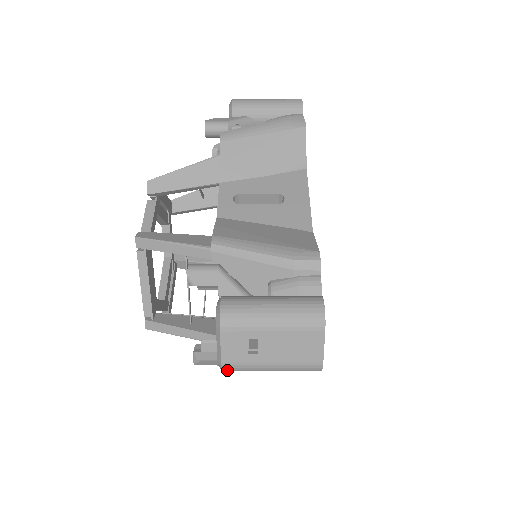
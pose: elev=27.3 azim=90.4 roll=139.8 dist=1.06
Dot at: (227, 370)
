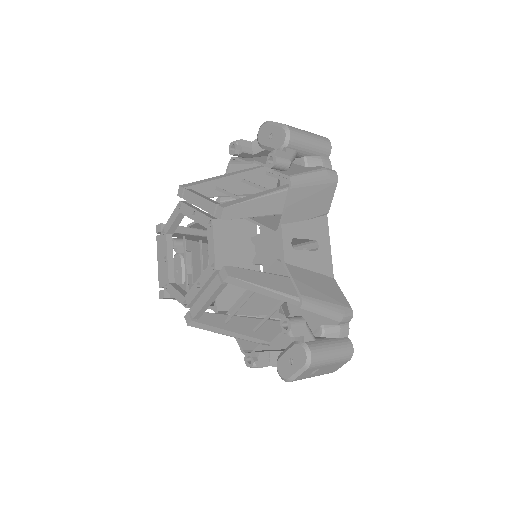
Dot at: (289, 381)
